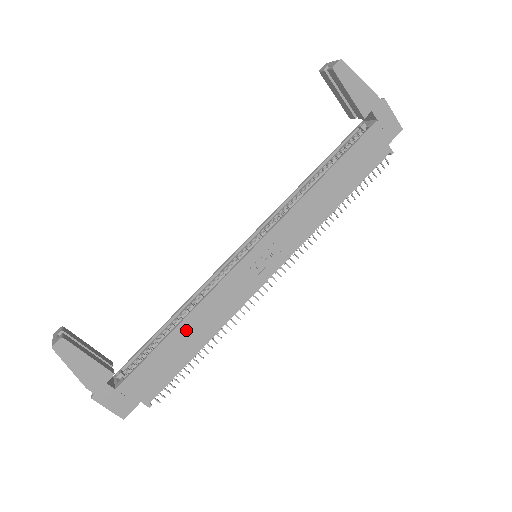
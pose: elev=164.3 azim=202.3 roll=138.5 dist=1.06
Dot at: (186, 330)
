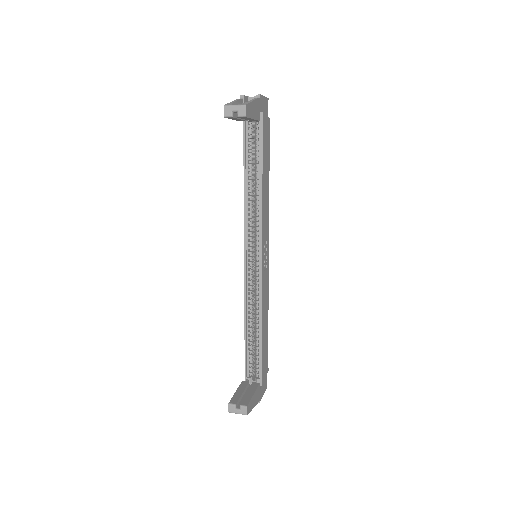
Dot at: (264, 328)
